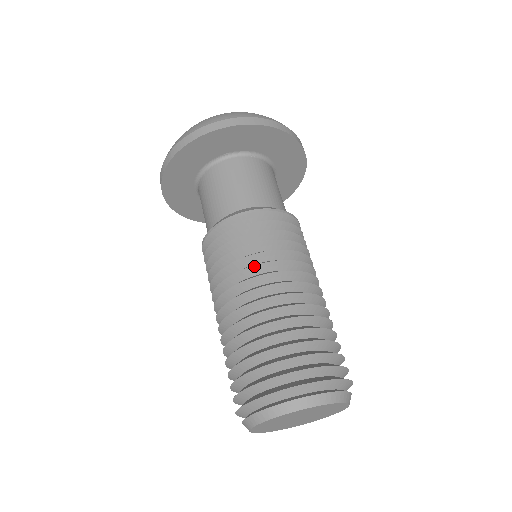
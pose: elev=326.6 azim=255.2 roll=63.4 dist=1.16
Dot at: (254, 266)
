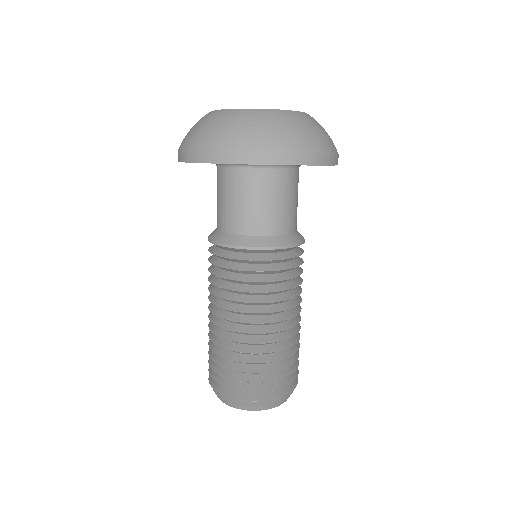
Dot at: (239, 302)
